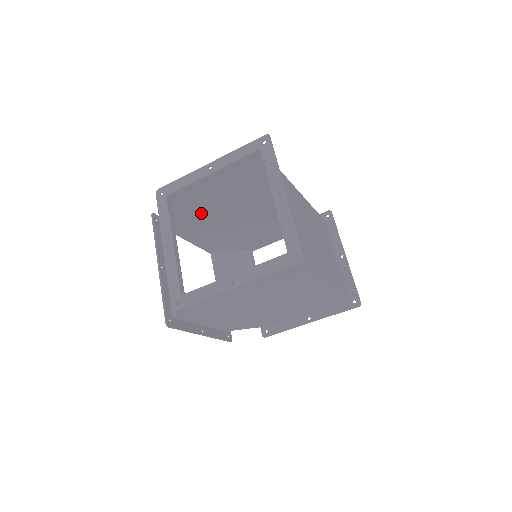
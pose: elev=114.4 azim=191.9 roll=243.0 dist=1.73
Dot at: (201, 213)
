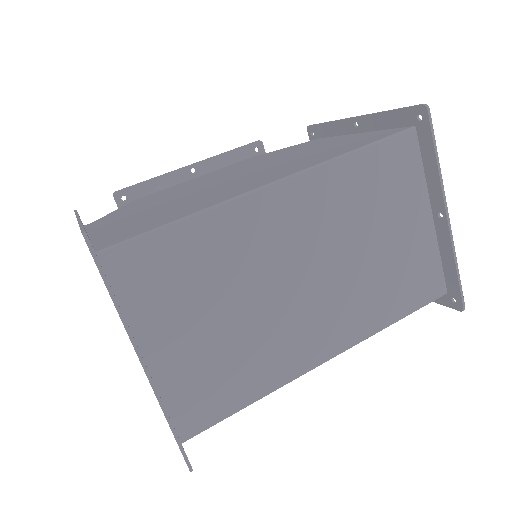
Dot at: occluded
